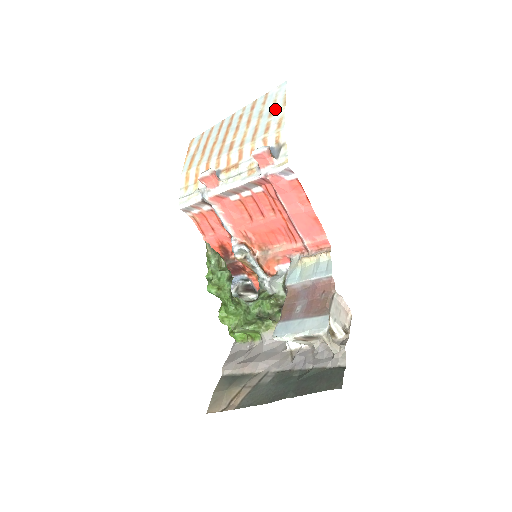
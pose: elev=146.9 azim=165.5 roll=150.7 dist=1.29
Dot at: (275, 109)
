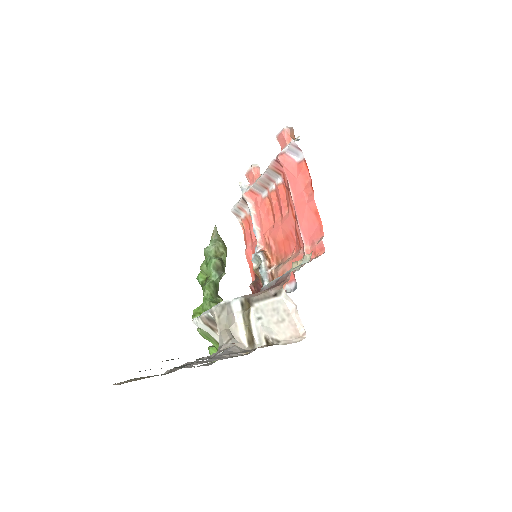
Dot at: occluded
